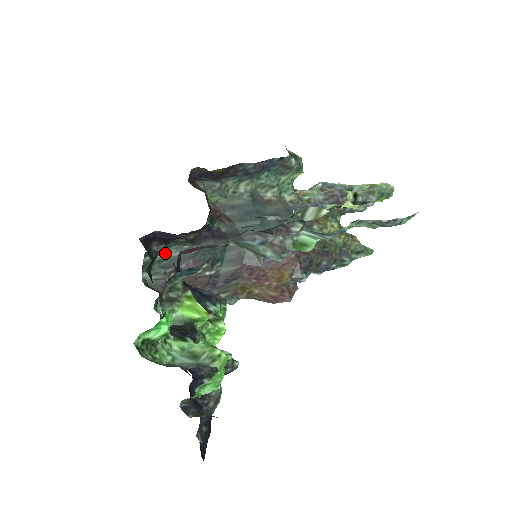
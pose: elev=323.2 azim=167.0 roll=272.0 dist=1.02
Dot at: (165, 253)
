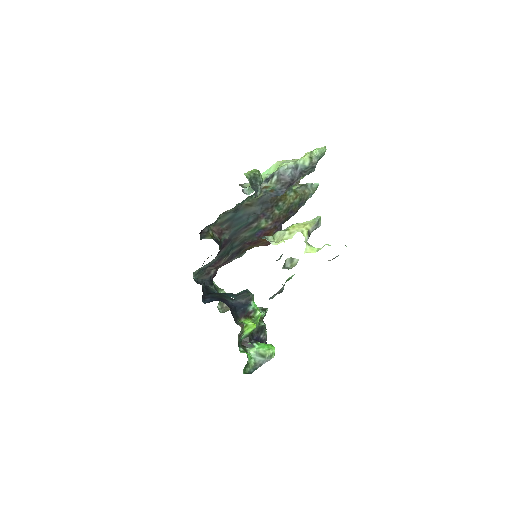
Dot at: (202, 268)
